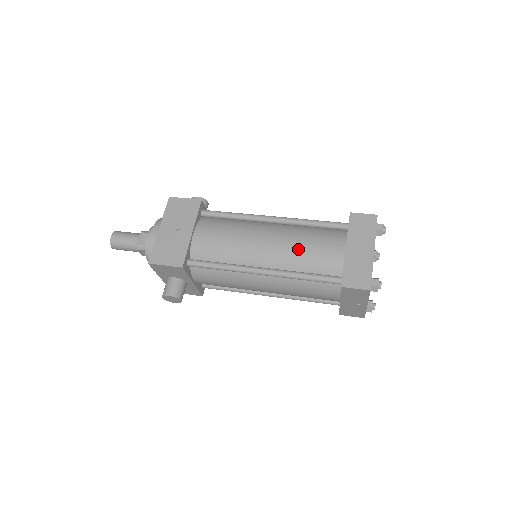
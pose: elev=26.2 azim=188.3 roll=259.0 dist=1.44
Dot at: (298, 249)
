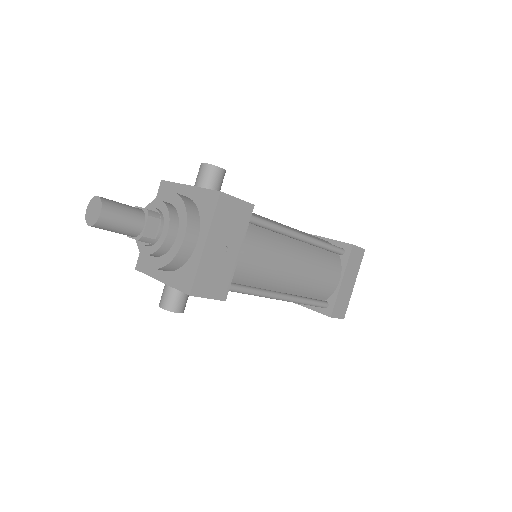
Dot at: (314, 278)
